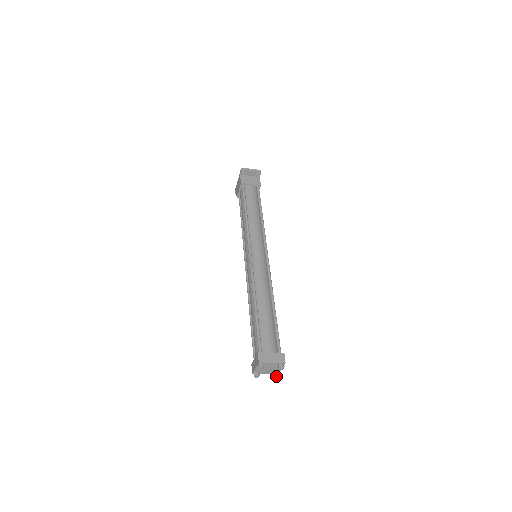
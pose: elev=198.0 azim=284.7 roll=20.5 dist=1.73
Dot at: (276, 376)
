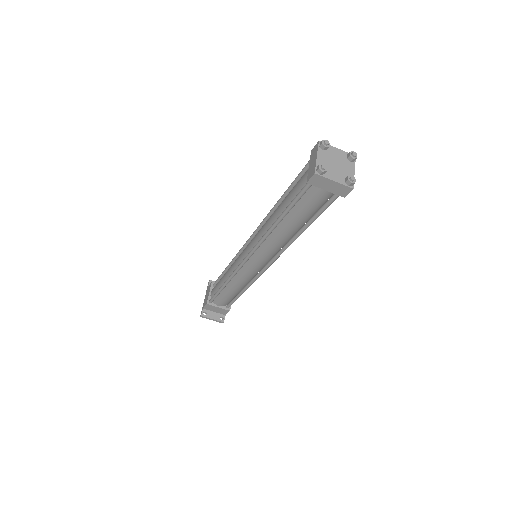
Dot at: (352, 176)
